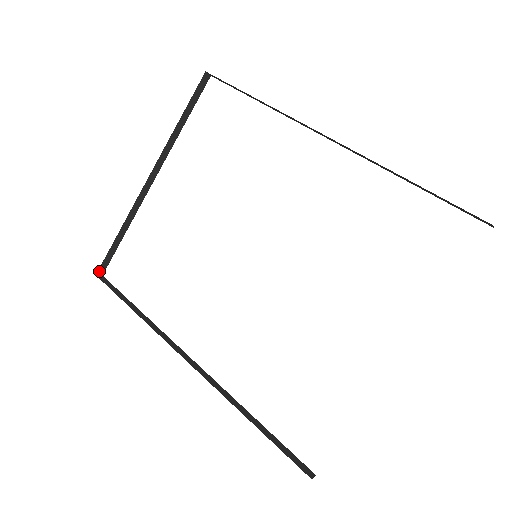
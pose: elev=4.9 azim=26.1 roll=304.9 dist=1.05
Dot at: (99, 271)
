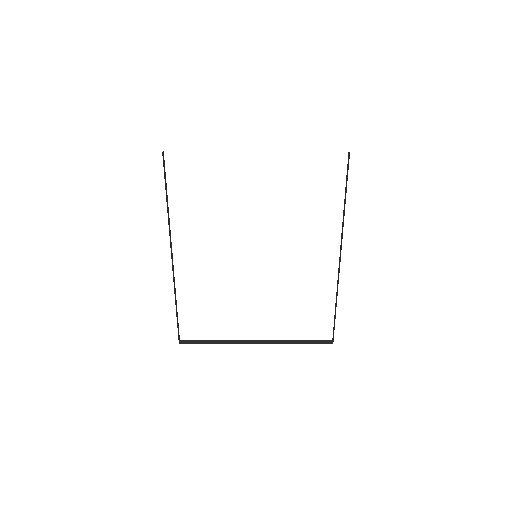
Dot at: occluded
